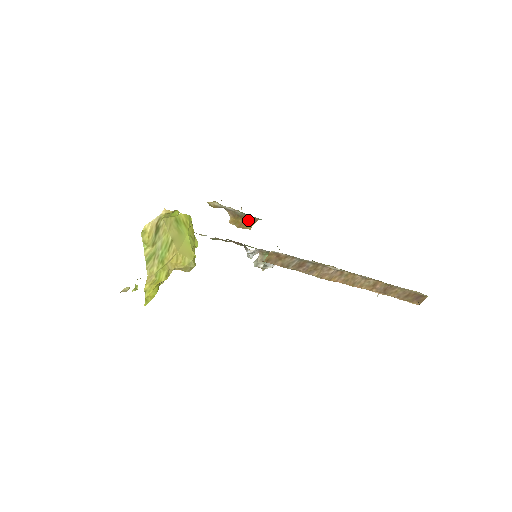
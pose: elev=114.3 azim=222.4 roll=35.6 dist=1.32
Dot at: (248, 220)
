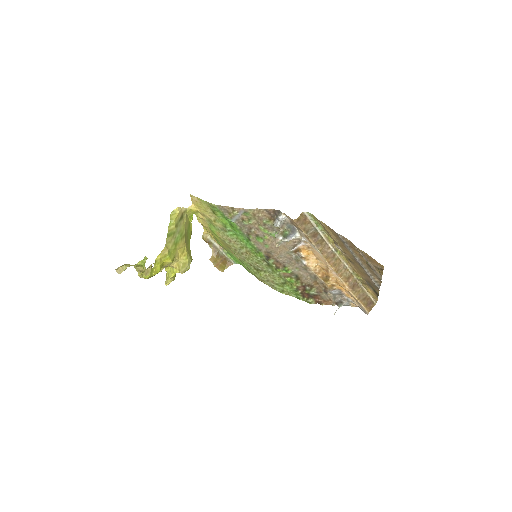
Dot at: (224, 262)
